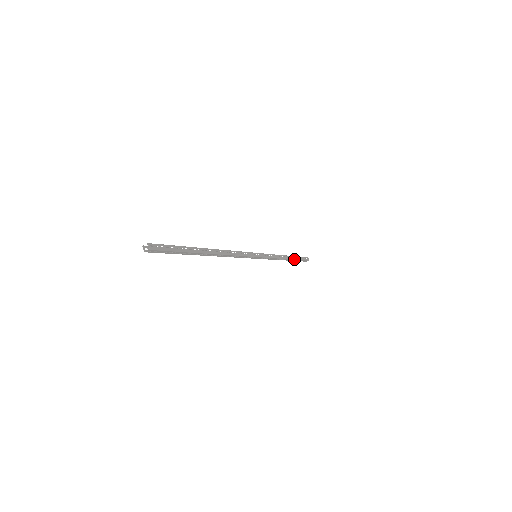
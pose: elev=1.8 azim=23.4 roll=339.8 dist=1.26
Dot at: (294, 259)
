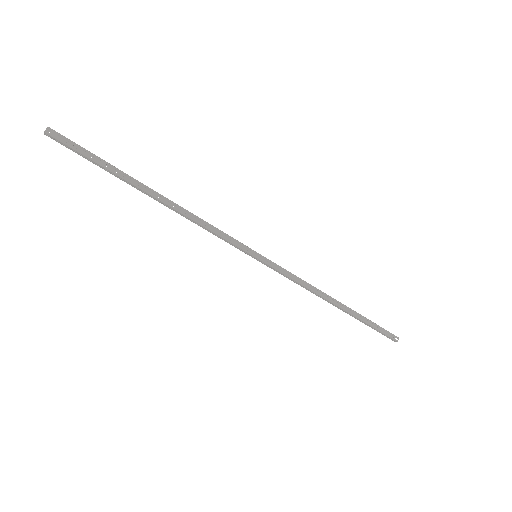
Dot at: (353, 314)
